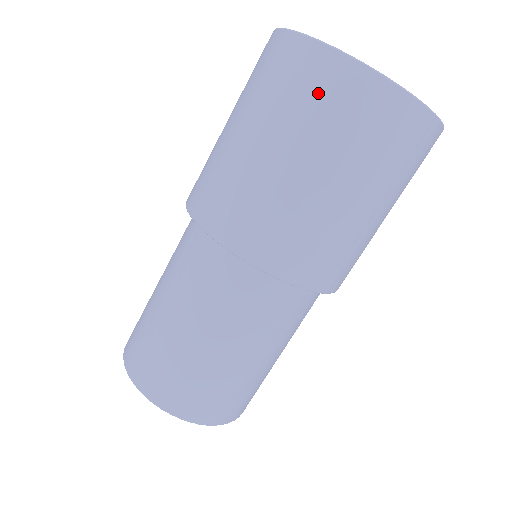
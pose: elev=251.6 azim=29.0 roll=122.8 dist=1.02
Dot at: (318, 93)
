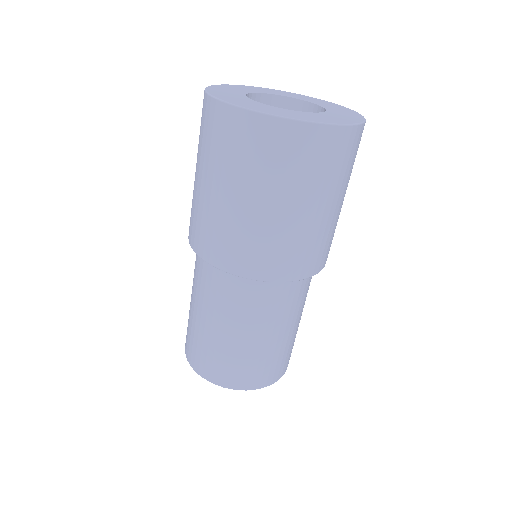
Dot at: (228, 139)
